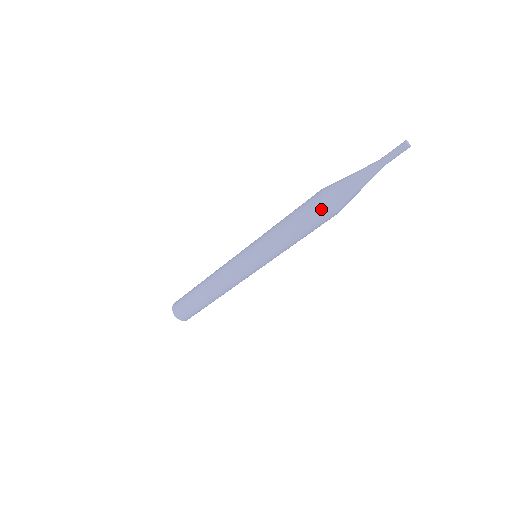
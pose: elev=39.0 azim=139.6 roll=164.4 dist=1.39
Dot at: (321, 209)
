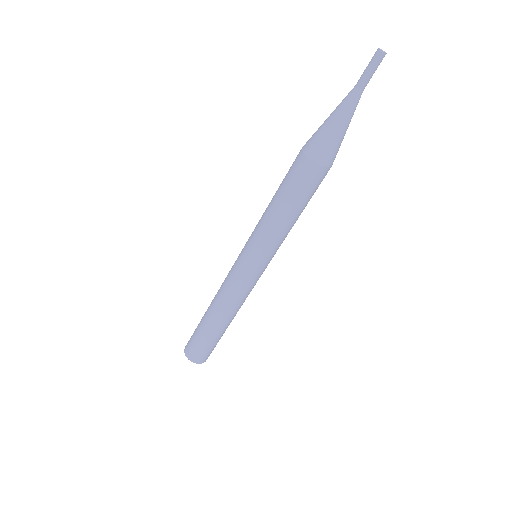
Dot at: (299, 159)
